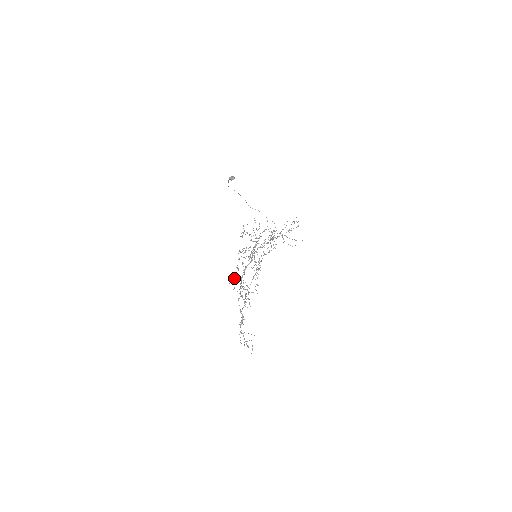
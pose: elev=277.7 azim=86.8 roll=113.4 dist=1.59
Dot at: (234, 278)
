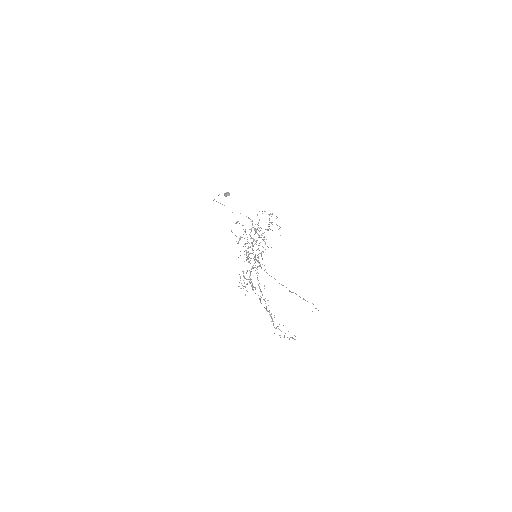
Dot at: occluded
